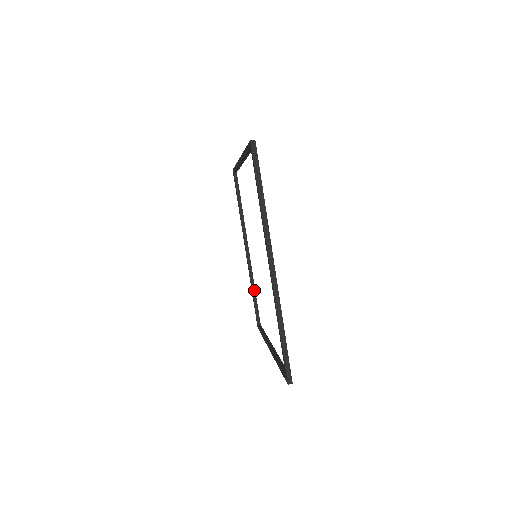
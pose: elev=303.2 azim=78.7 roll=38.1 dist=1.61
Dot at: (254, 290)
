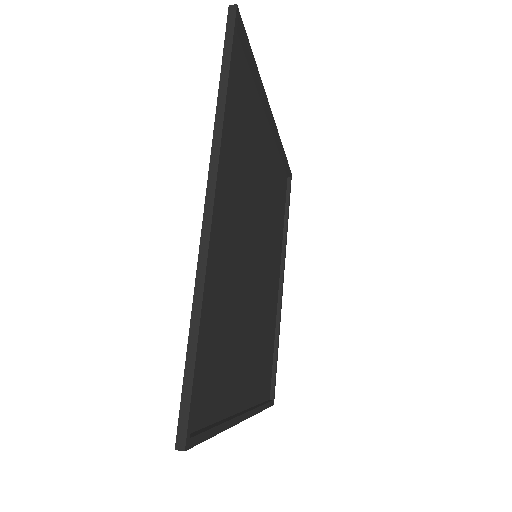
Dot at: (276, 343)
